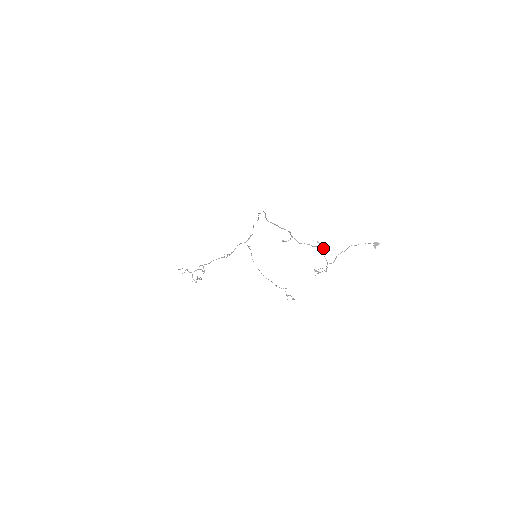
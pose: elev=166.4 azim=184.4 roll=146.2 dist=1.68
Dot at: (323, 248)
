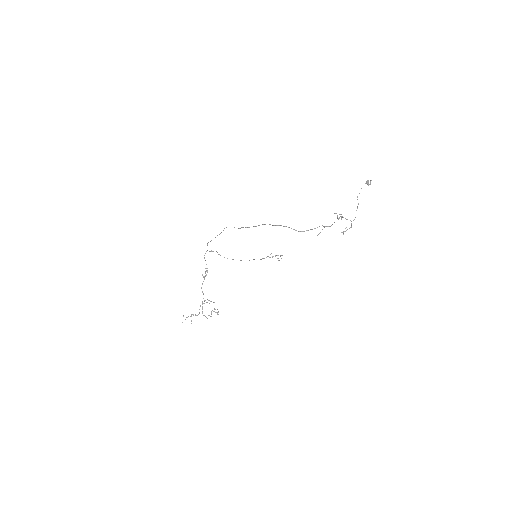
Dot at: (341, 214)
